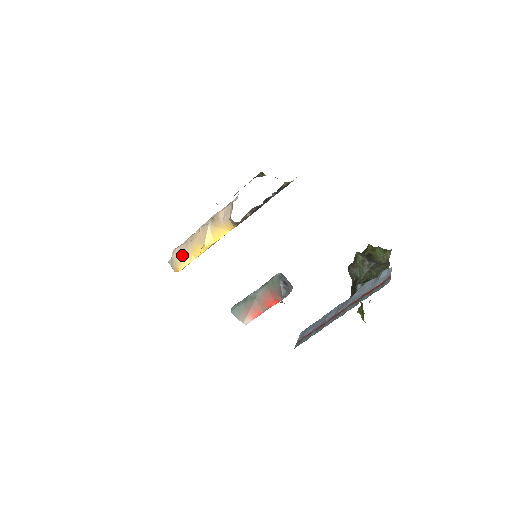
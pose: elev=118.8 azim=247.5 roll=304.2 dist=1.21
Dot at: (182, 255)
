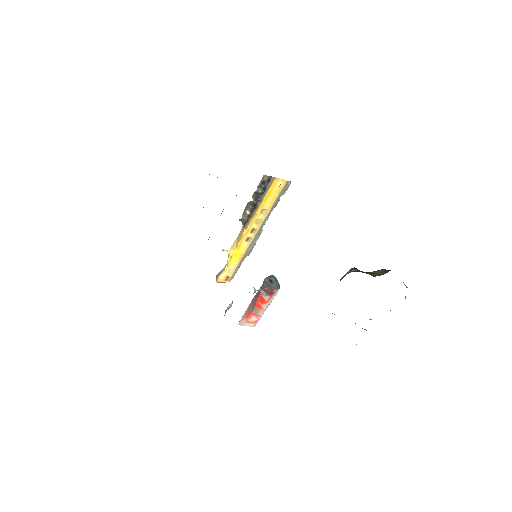
Dot at: (224, 268)
